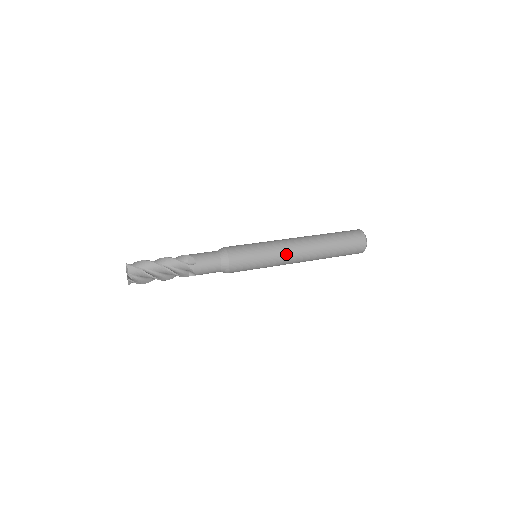
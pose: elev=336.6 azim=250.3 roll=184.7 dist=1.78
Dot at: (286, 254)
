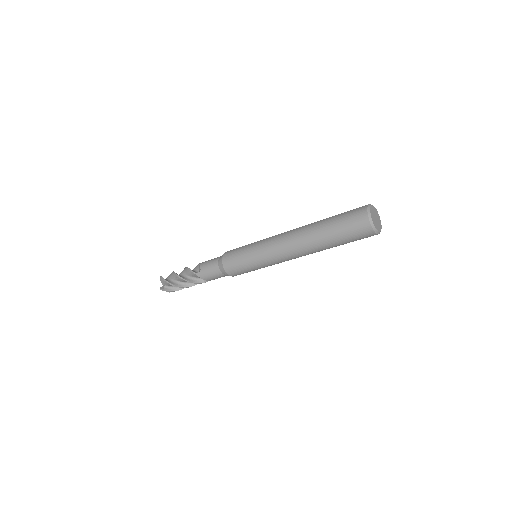
Dot at: occluded
